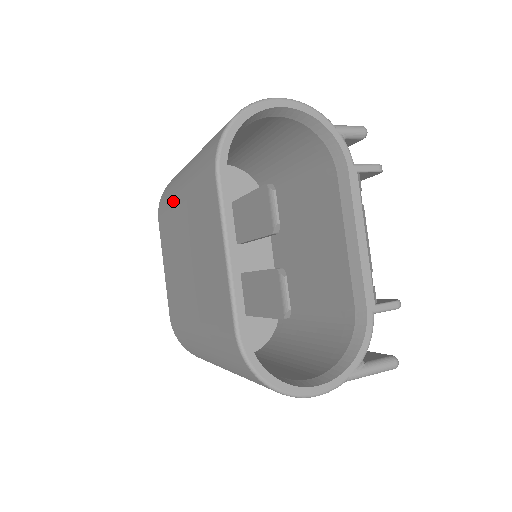
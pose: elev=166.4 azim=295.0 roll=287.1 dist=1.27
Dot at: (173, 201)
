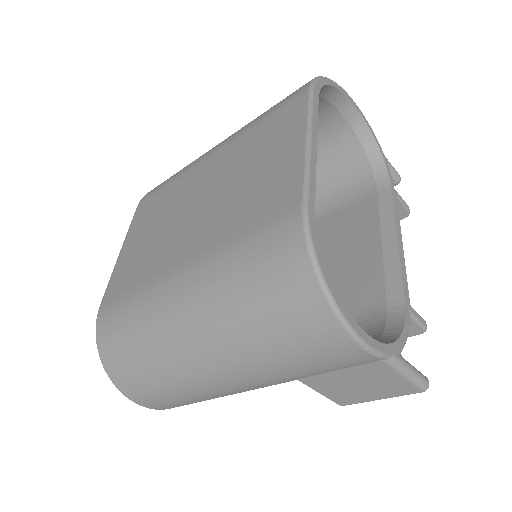
Dot at: (190, 167)
